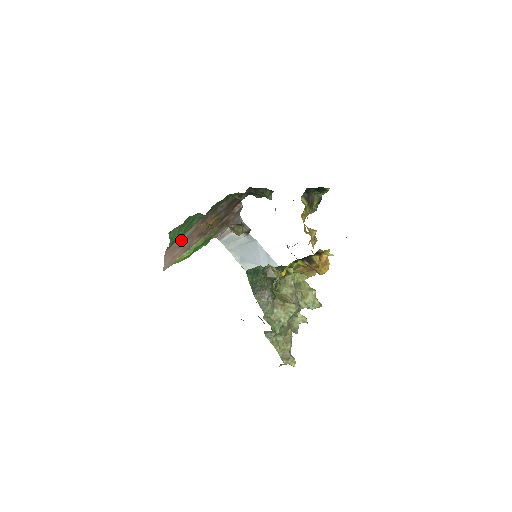
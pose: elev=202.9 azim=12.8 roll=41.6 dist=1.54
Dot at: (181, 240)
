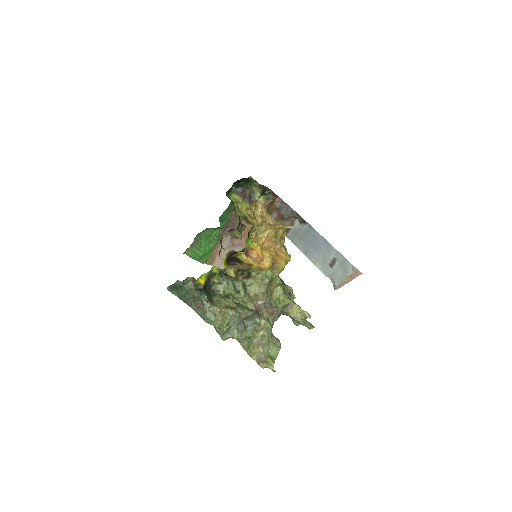
Dot at: (224, 251)
